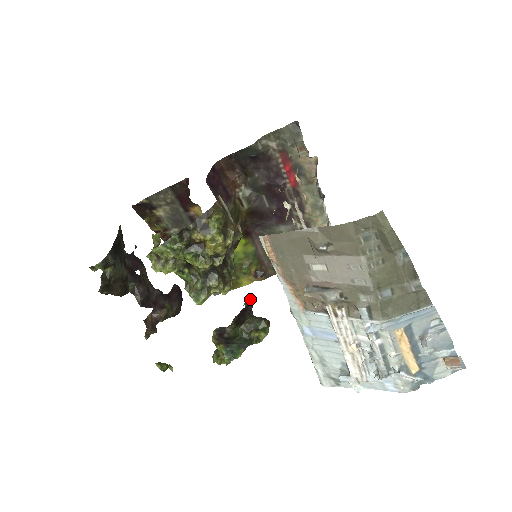
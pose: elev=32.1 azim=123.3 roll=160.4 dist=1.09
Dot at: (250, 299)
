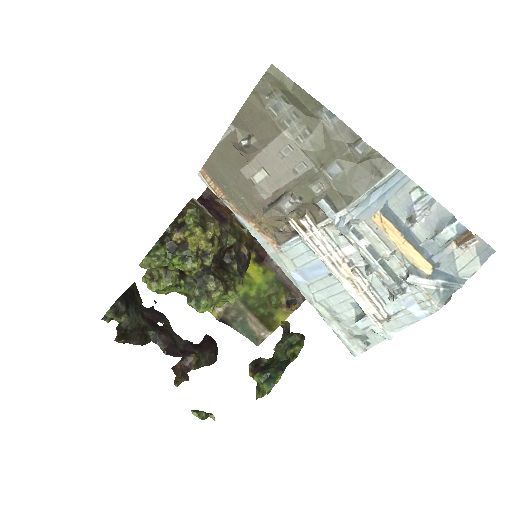
Dot at: (284, 326)
